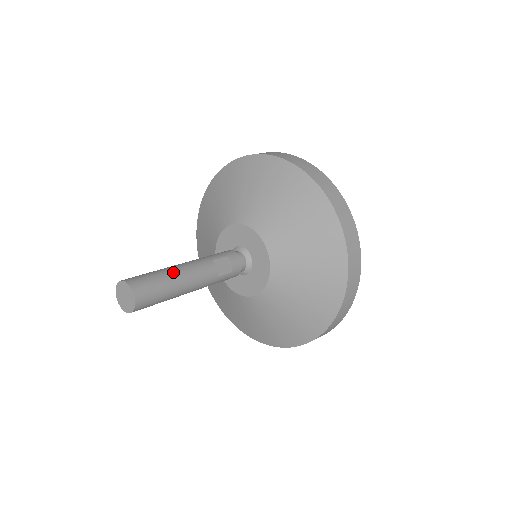
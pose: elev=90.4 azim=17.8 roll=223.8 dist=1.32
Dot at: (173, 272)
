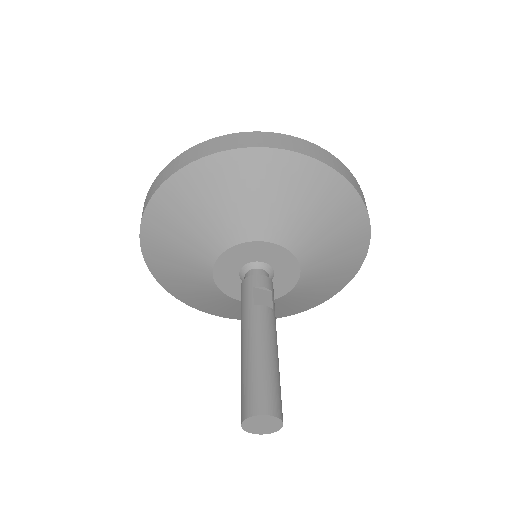
Dot at: (255, 356)
